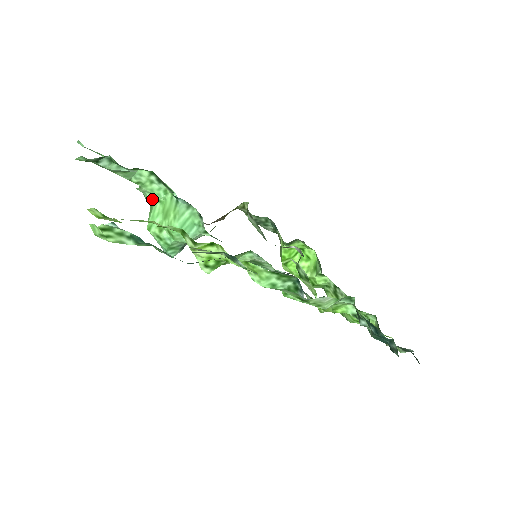
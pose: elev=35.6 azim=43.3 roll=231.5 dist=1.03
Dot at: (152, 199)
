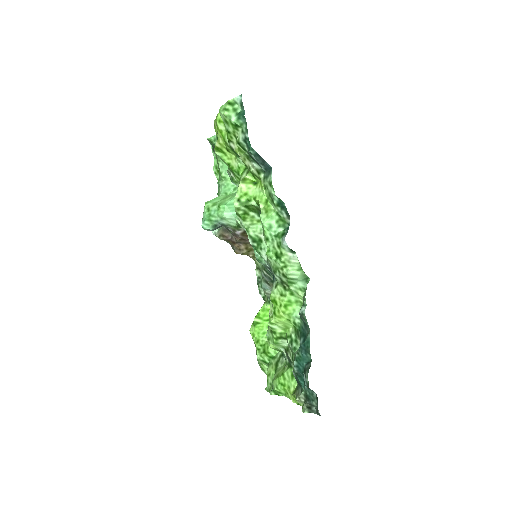
Dot at: (223, 190)
